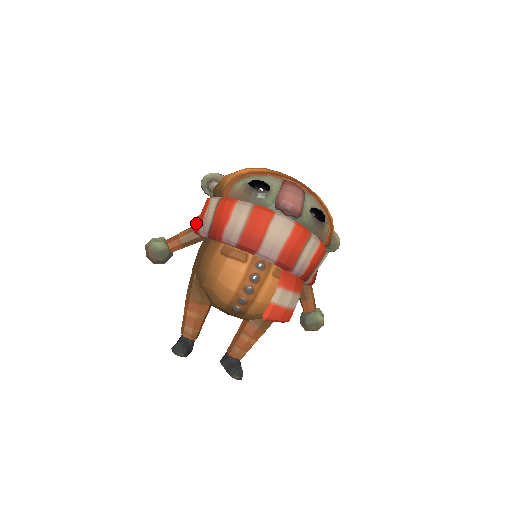
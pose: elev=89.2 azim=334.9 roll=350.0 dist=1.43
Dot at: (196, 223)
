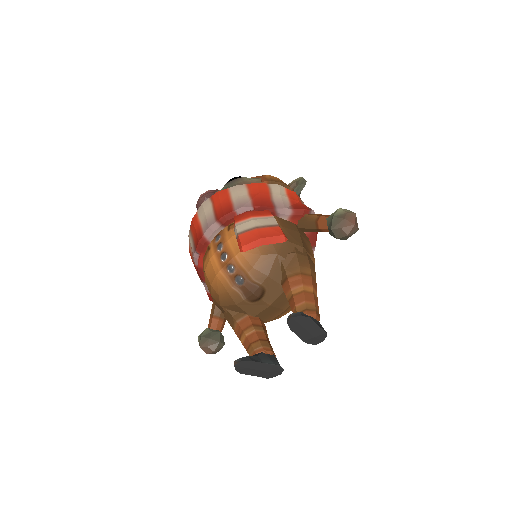
Dot at: occluded
